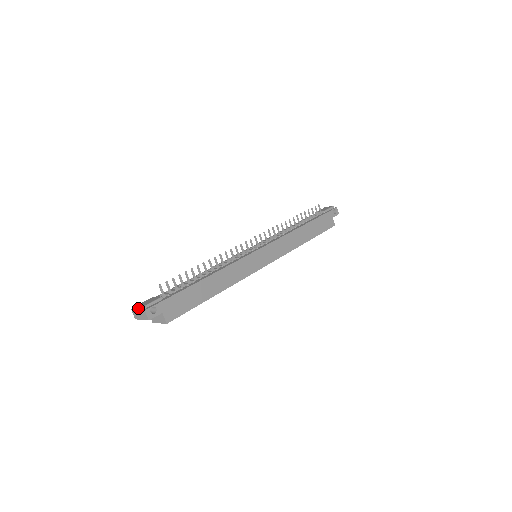
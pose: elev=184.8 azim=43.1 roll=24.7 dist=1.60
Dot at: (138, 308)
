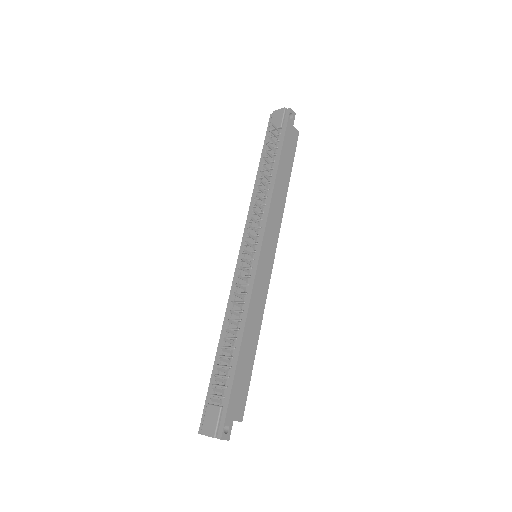
Dot at: occluded
